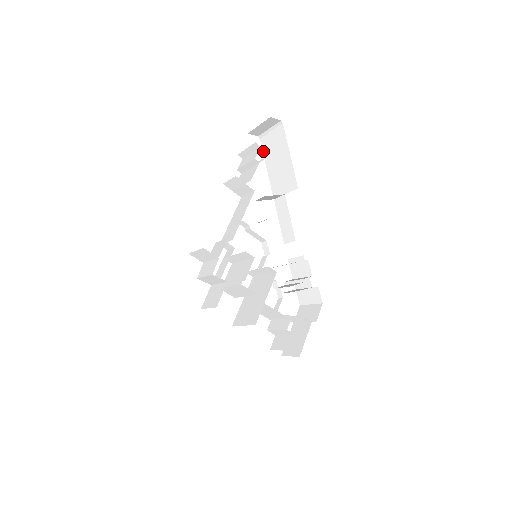
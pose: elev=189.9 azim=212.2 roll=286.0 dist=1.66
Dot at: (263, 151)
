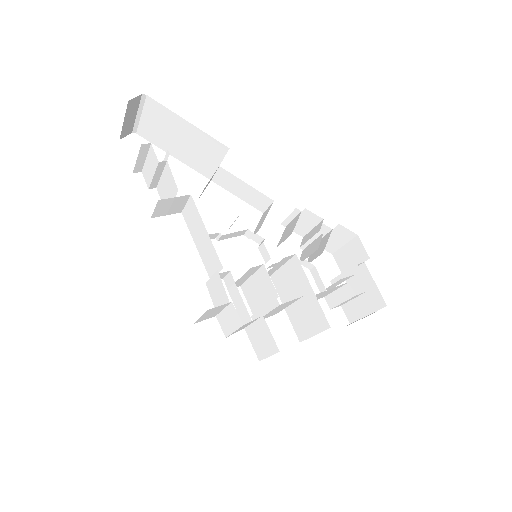
Dot at: (152, 143)
